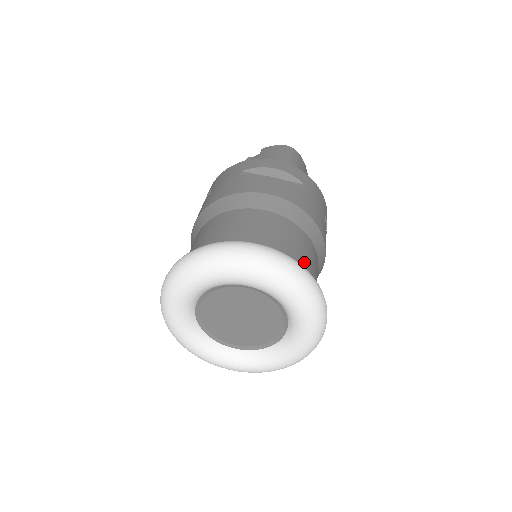
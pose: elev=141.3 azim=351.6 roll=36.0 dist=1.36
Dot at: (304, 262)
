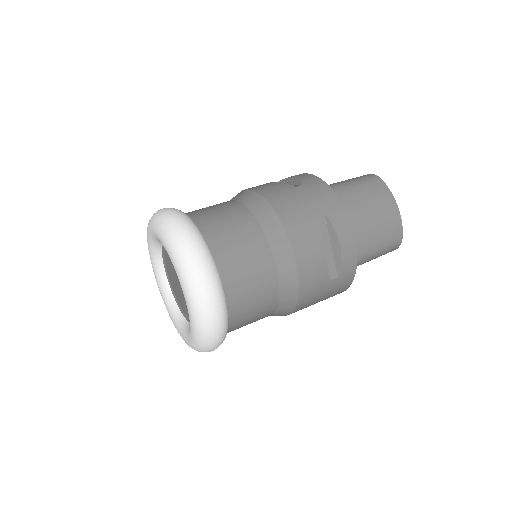
Dot at: (215, 229)
